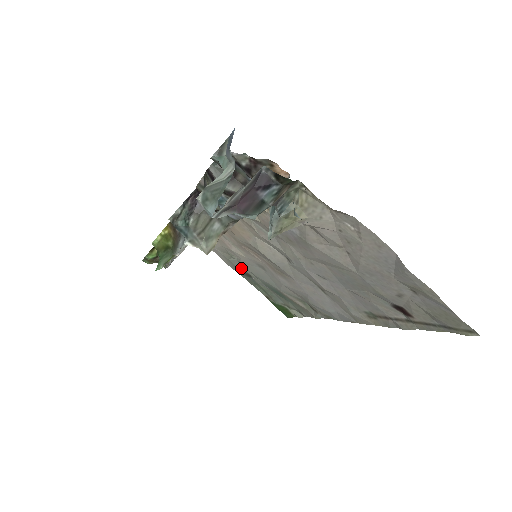
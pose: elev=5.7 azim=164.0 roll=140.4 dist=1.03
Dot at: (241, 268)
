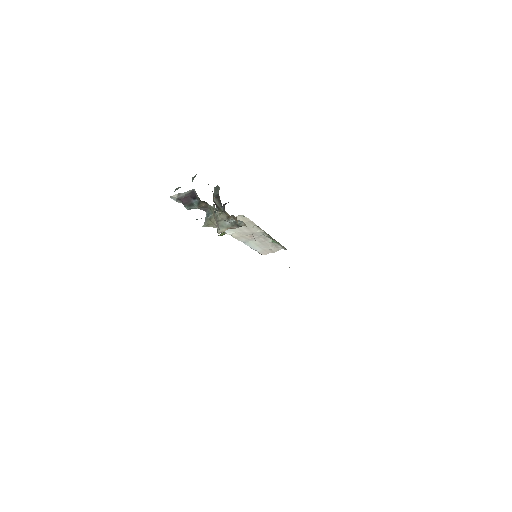
Dot at: occluded
